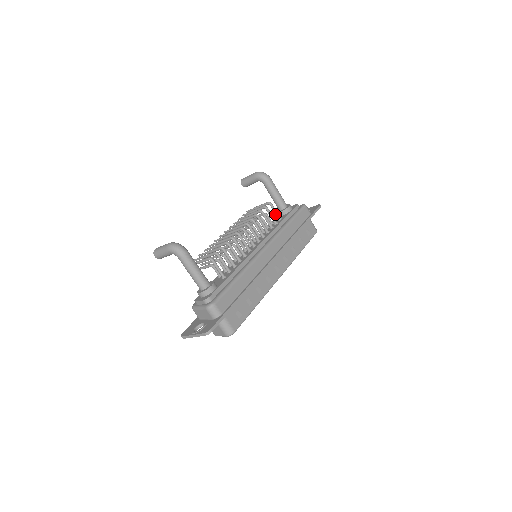
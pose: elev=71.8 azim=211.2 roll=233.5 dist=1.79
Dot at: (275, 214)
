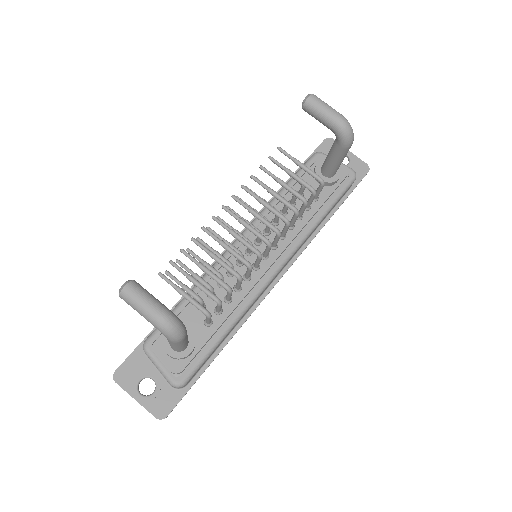
Dot at: (316, 193)
